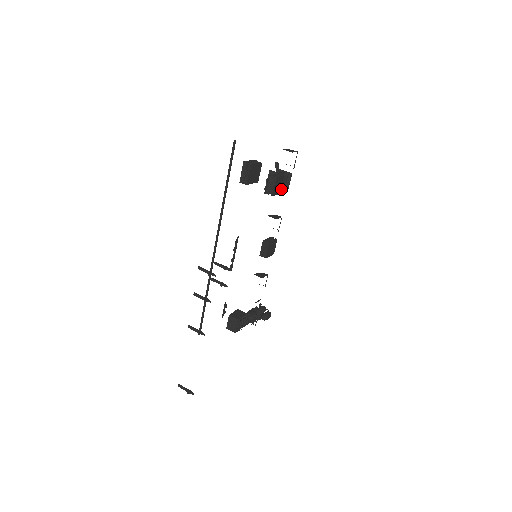
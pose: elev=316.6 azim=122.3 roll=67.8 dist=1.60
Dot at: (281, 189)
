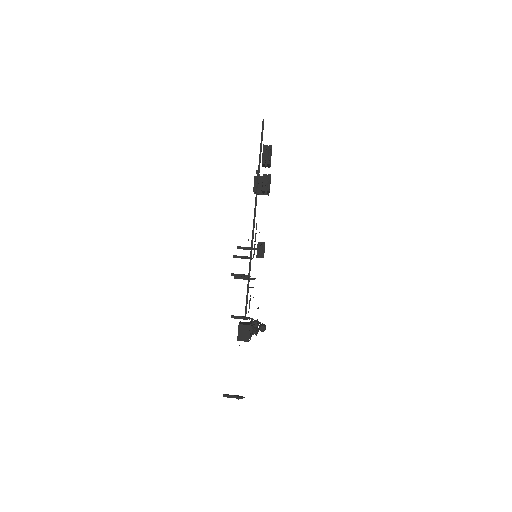
Dot at: occluded
